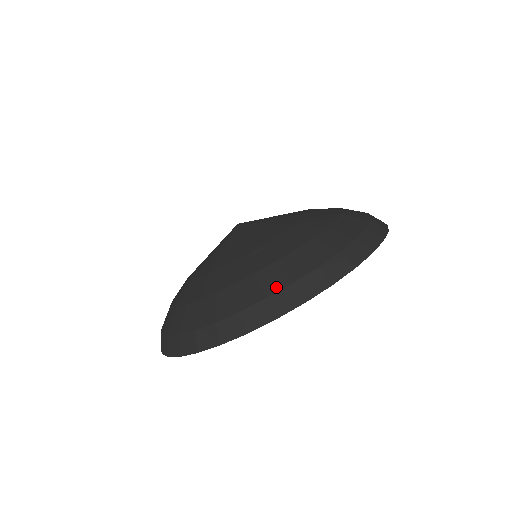
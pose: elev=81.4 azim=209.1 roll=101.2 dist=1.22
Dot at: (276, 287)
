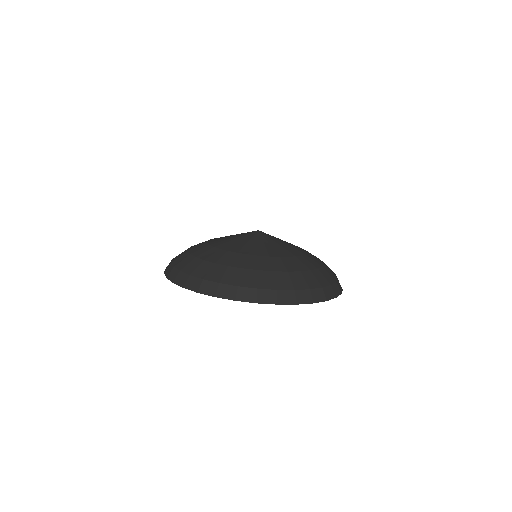
Dot at: (325, 283)
